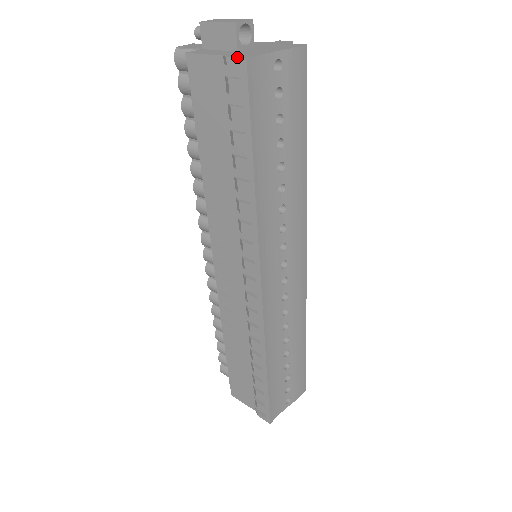
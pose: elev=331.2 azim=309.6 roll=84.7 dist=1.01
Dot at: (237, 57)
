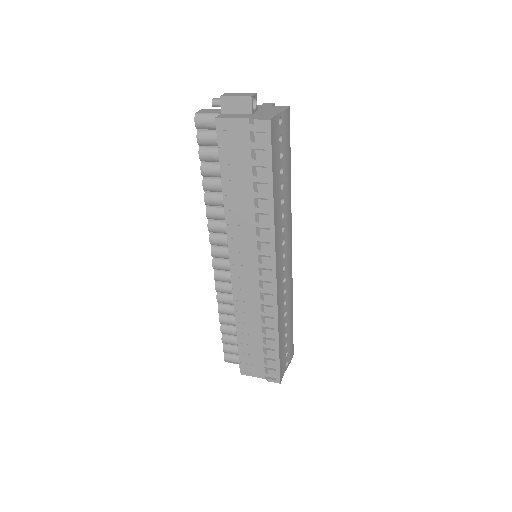
Dot at: (262, 119)
